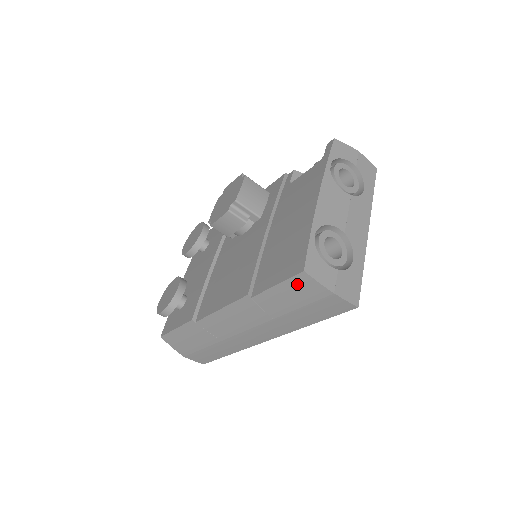
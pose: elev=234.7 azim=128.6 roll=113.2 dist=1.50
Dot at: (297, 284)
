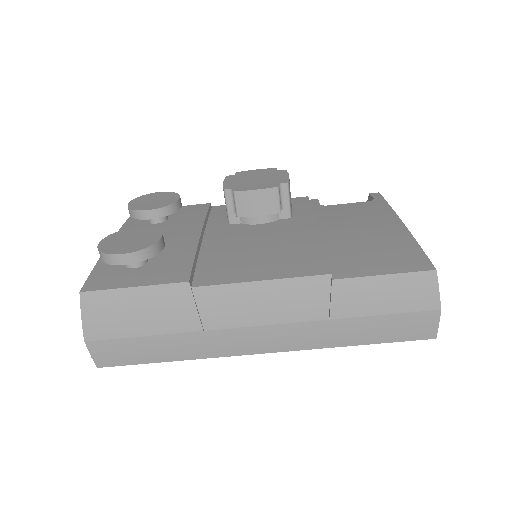
Dot at: (412, 283)
